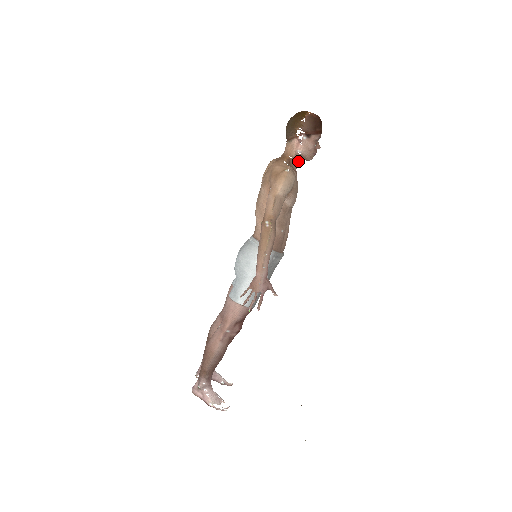
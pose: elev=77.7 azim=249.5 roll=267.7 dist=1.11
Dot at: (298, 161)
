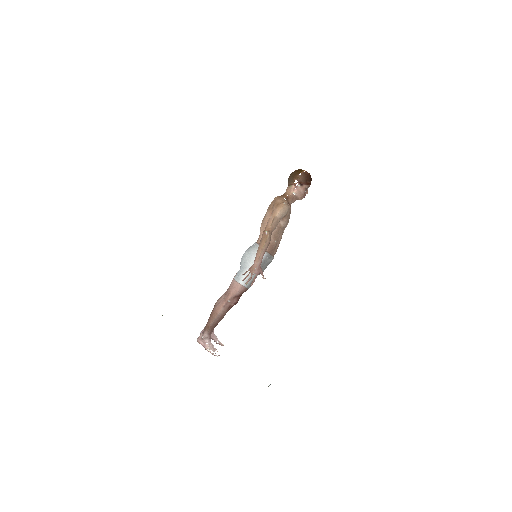
Dot at: (293, 199)
